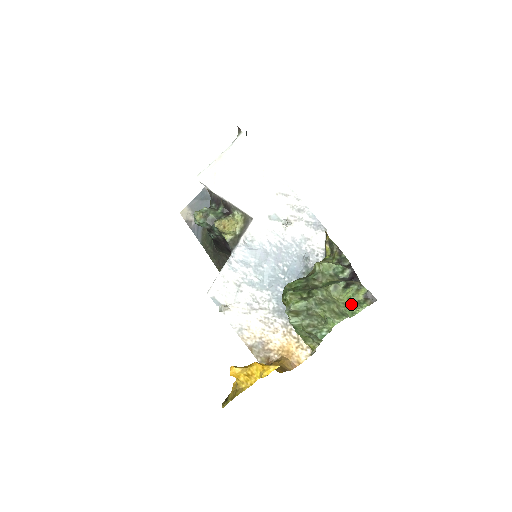
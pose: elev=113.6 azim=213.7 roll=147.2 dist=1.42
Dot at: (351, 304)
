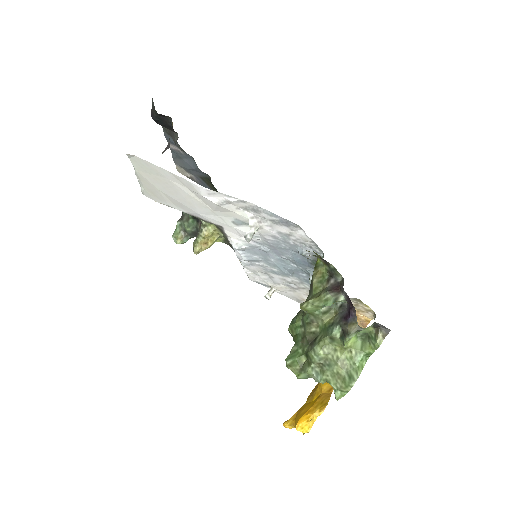
Dot at: (363, 338)
